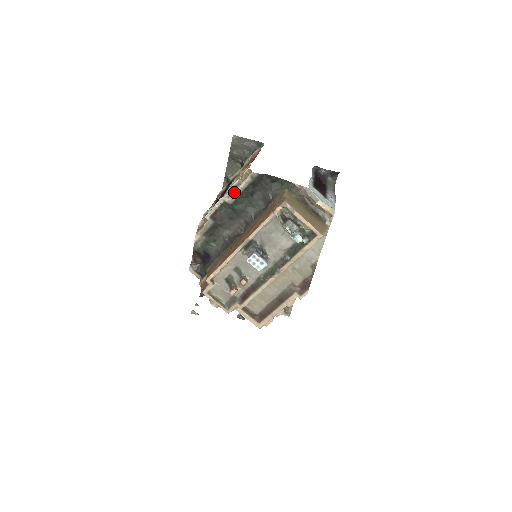
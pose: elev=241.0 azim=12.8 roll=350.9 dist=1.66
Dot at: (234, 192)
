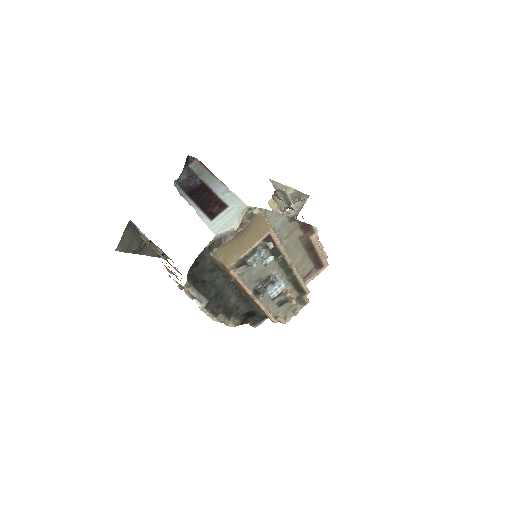
Dot at: (198, 300)
